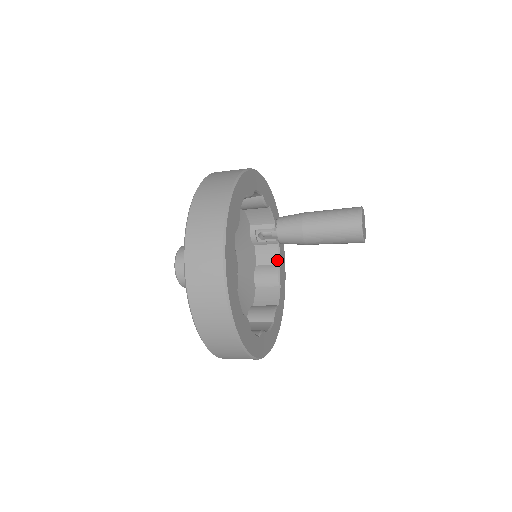
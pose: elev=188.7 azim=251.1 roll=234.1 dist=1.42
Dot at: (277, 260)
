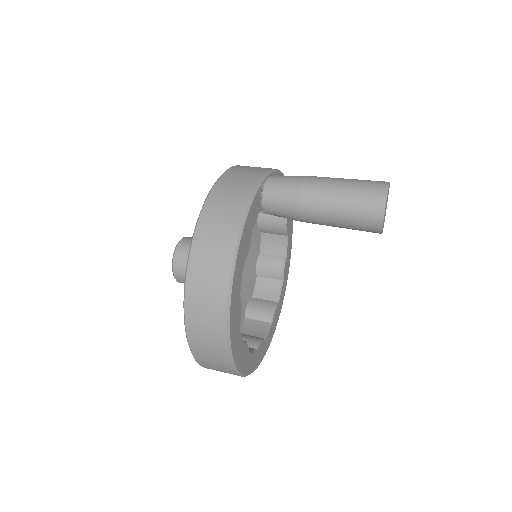
Dot at: occluded
